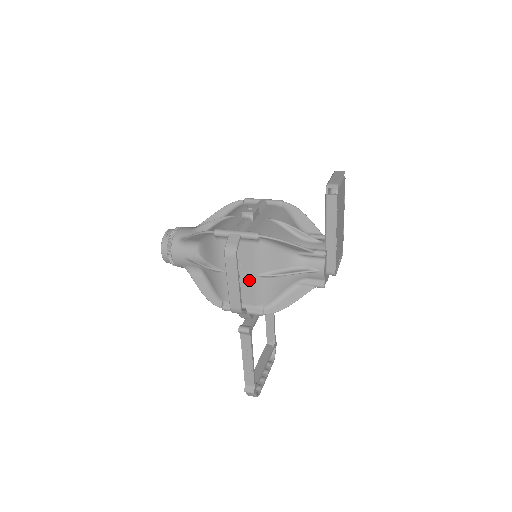
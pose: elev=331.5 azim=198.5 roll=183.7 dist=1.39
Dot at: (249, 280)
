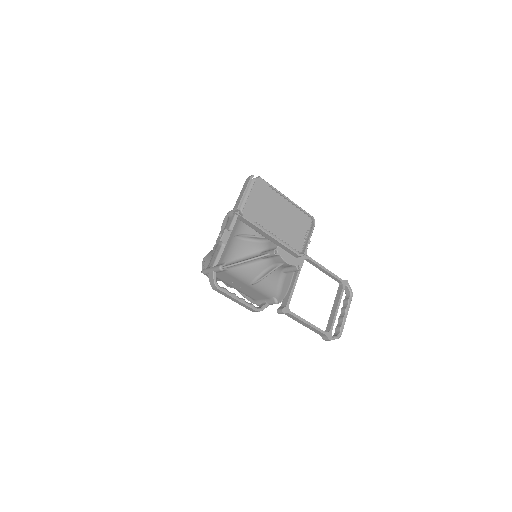
Dot at: (249, 288)
